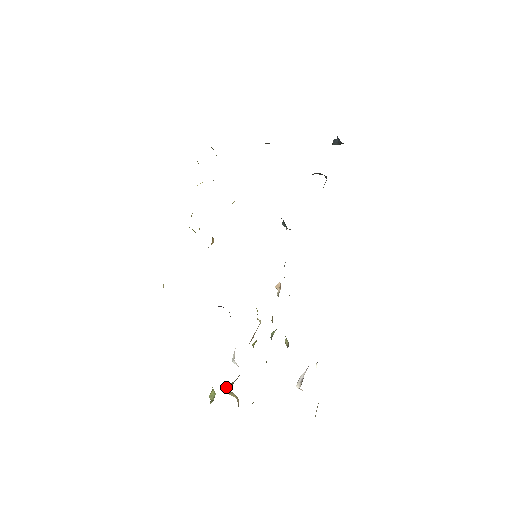
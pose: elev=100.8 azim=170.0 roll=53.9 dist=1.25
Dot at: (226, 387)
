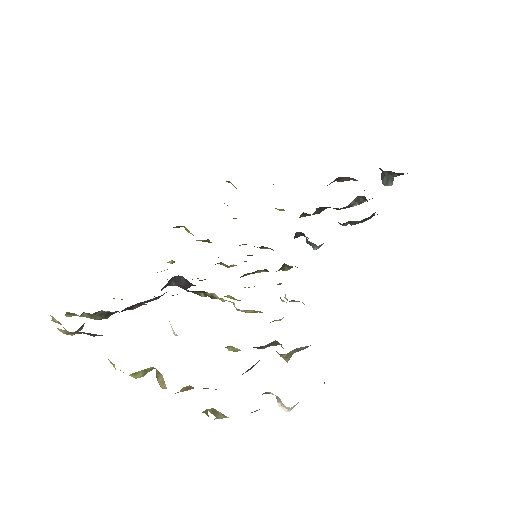
Dot at: occluded
